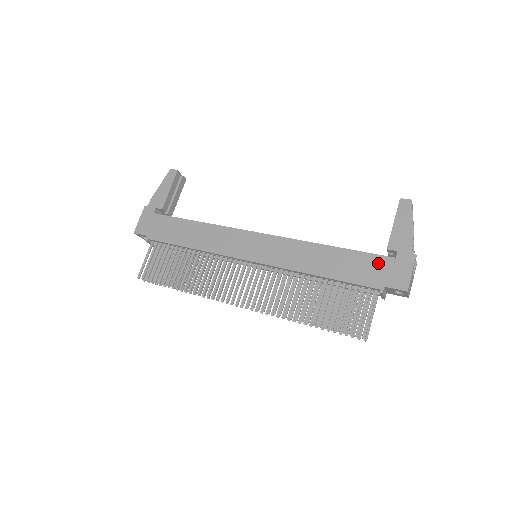
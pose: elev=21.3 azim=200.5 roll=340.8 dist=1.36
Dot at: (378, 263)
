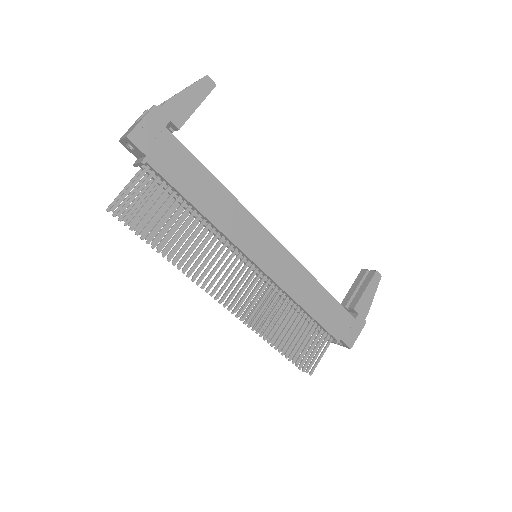
Dot at: (345, 318)
